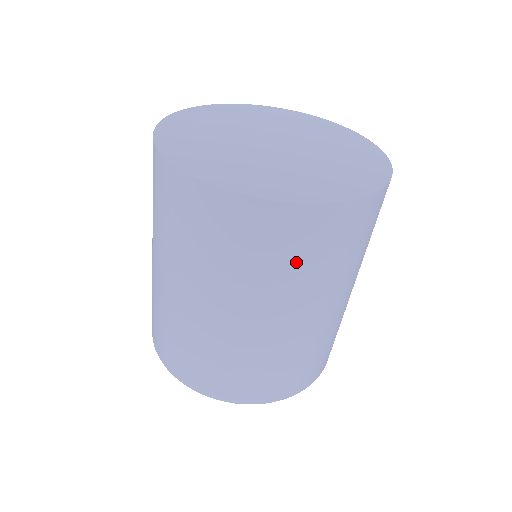
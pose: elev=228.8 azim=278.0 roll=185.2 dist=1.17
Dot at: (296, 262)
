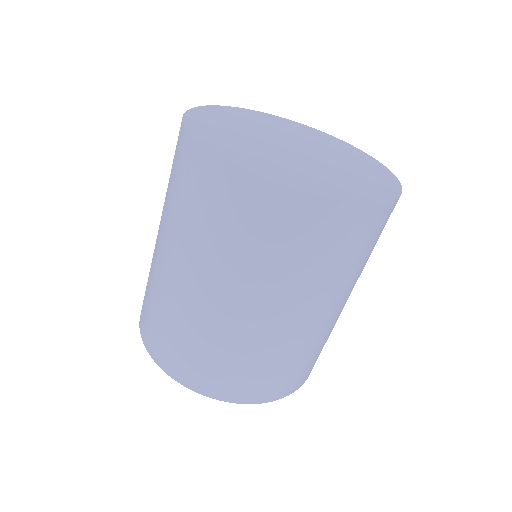
Dot at: (278, 249)
